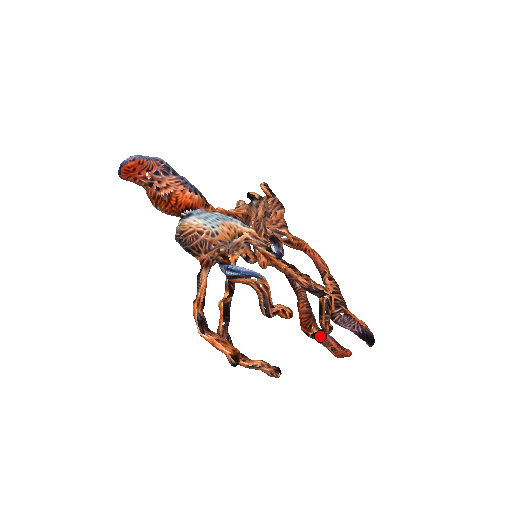
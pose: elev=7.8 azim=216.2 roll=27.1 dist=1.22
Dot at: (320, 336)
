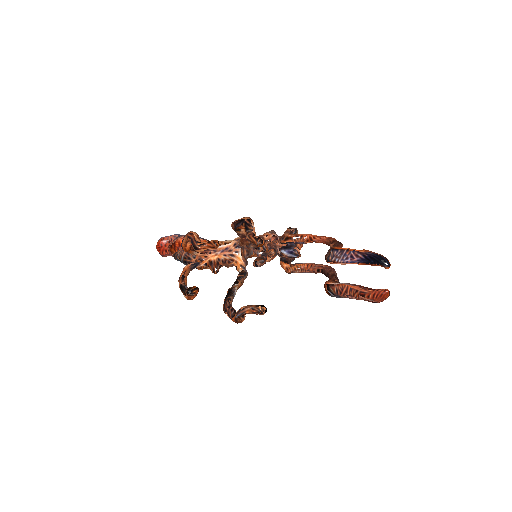
Dot at: (336, 287)
